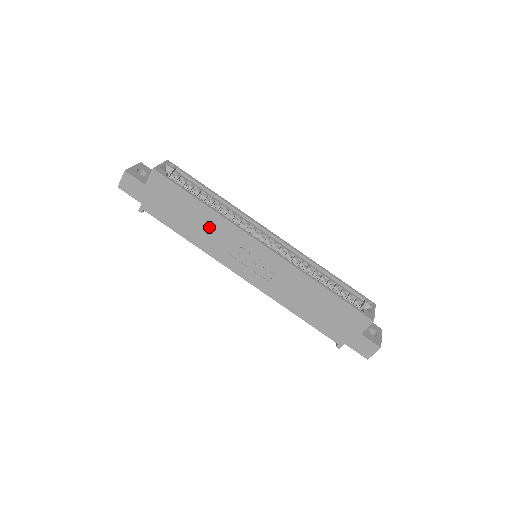
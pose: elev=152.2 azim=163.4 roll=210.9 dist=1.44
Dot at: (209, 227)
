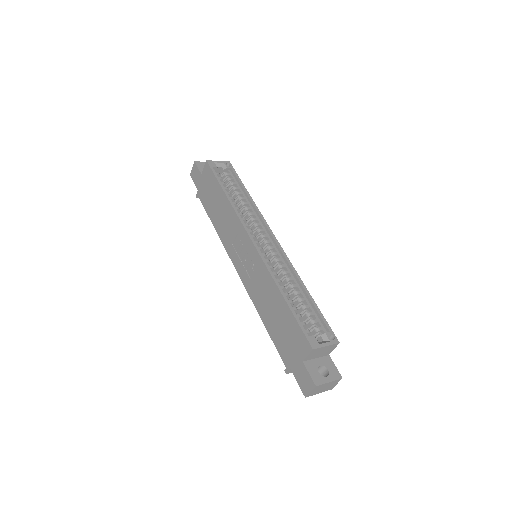
Dot at: (225, 216)
